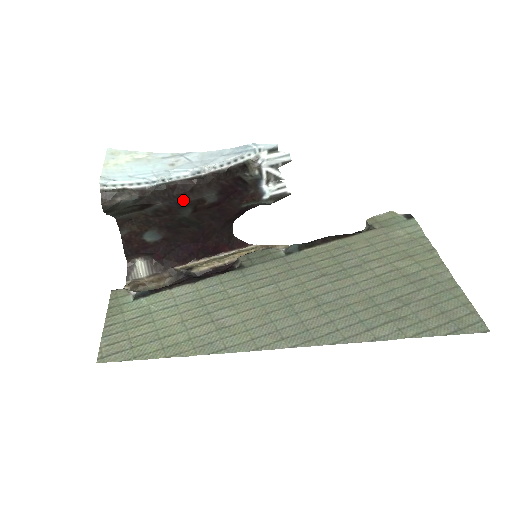
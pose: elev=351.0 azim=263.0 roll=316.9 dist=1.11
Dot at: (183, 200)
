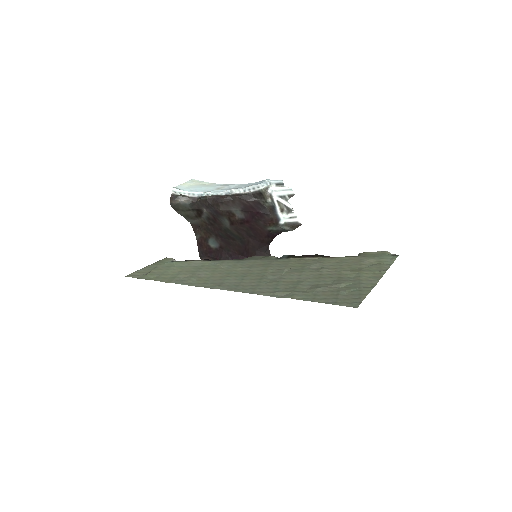
Dot at: (217, 209)
